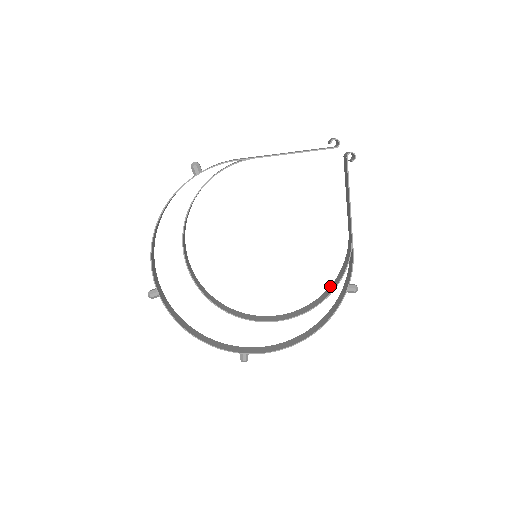
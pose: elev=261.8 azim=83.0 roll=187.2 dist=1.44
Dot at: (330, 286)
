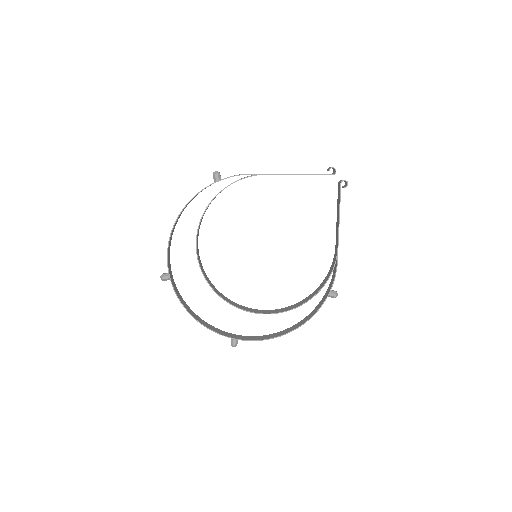
Dot at: (315, 290)
